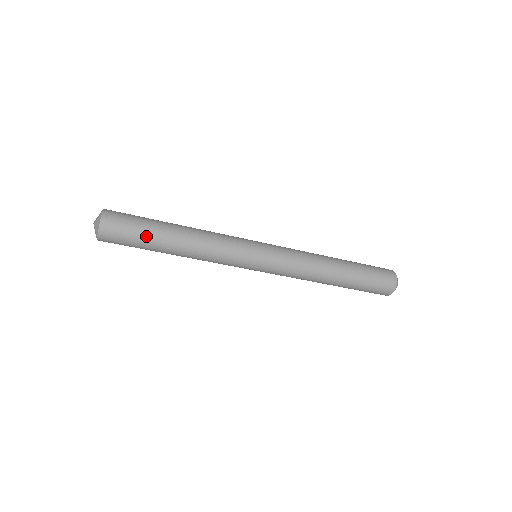
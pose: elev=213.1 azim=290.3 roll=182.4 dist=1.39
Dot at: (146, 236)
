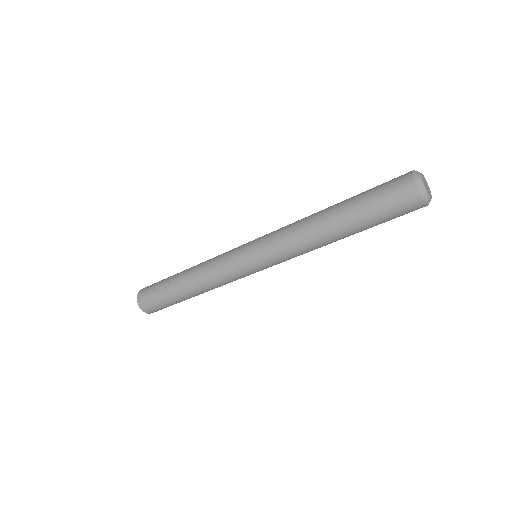
Dot at: (172, 302)
